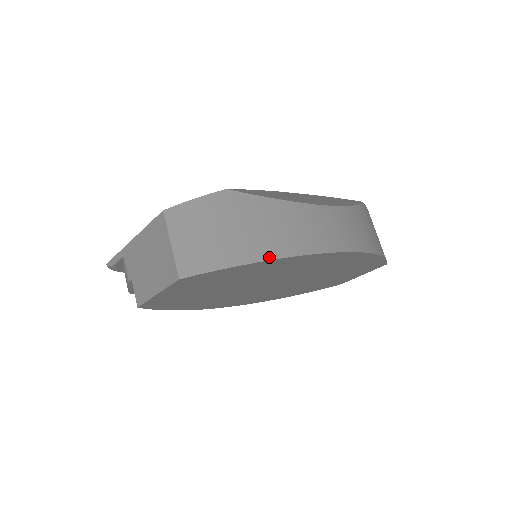
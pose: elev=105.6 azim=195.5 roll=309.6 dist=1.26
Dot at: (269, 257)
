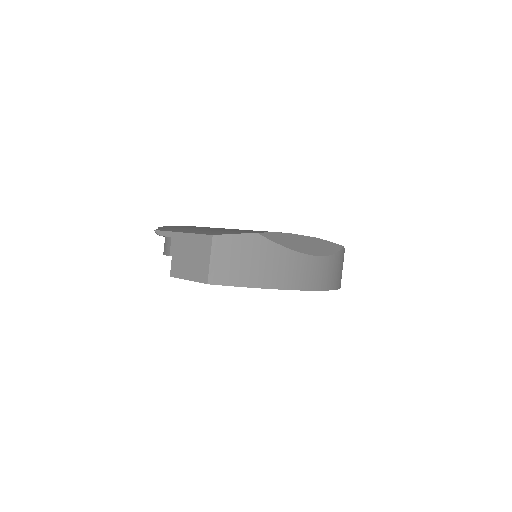
Dot at: (266, 286)
